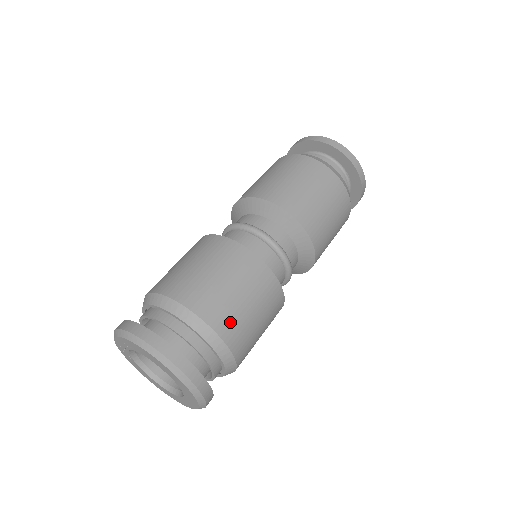
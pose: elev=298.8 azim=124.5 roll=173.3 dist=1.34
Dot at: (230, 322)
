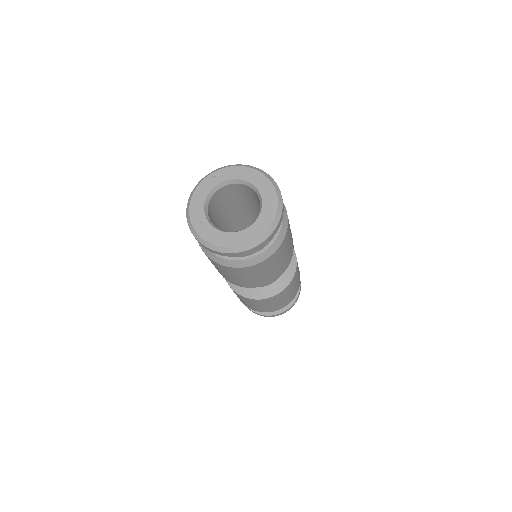
Dot at: occluded
